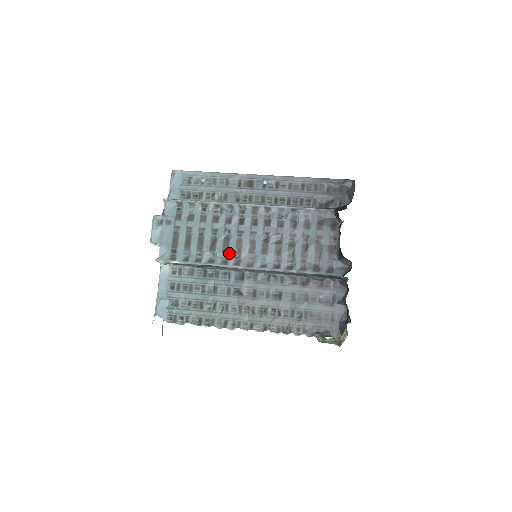
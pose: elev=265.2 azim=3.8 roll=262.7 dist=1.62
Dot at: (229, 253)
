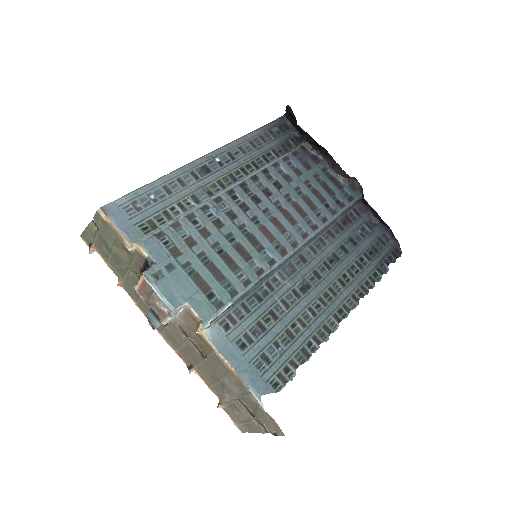
Dot at: (266, 249)
